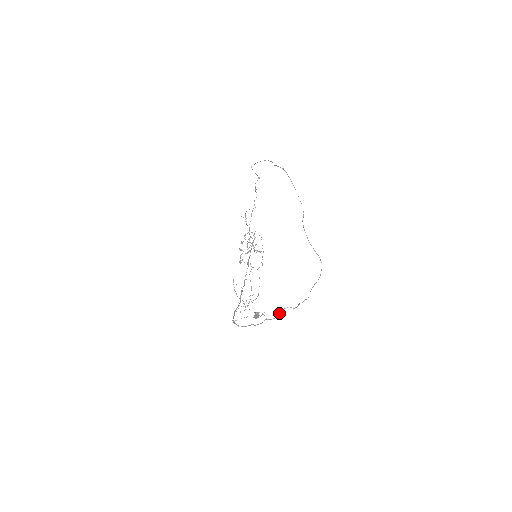
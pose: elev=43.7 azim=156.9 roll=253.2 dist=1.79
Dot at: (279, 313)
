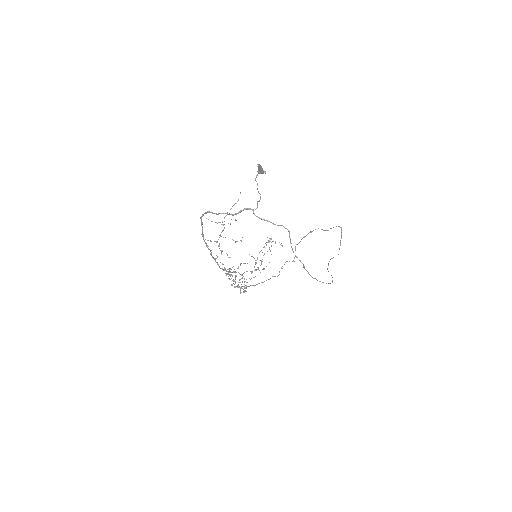
Dot at: (271, 222)
